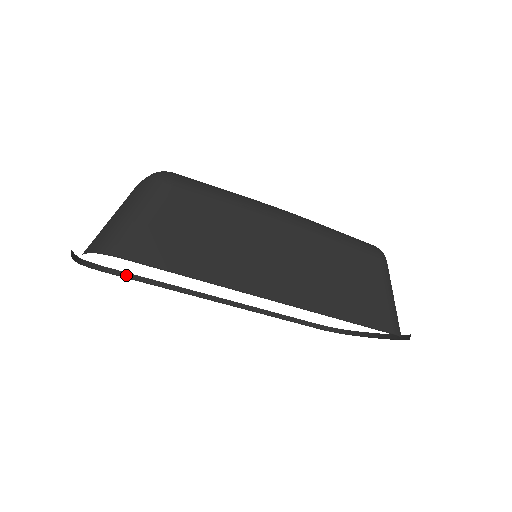
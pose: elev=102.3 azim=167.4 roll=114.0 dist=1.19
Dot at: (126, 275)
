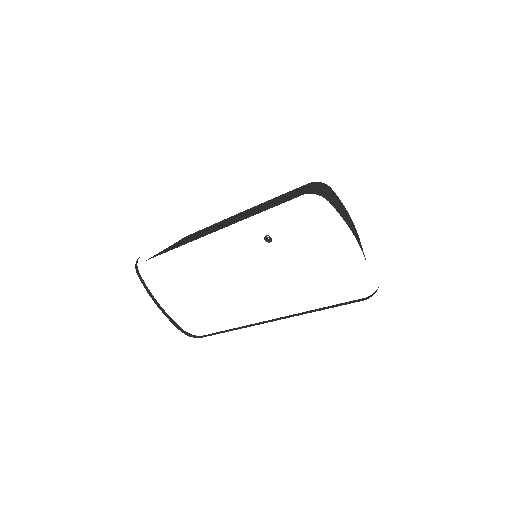
Dot at: occluded
